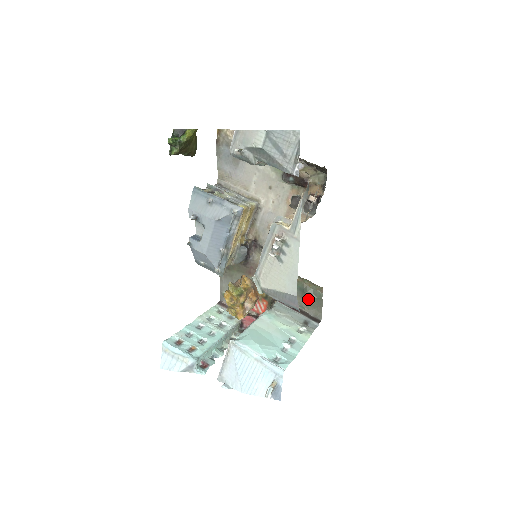
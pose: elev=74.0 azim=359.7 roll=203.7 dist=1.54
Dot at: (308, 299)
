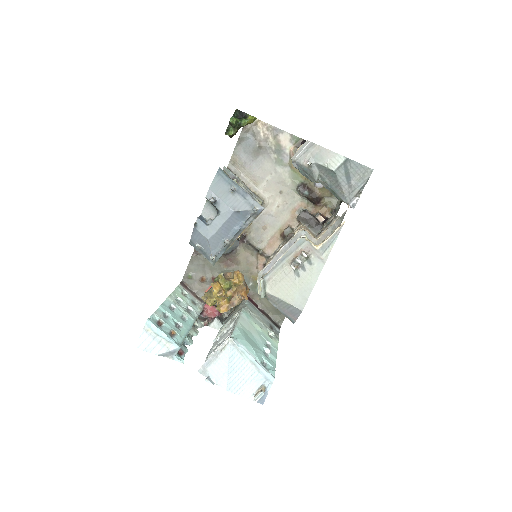
Dot at: occluded
